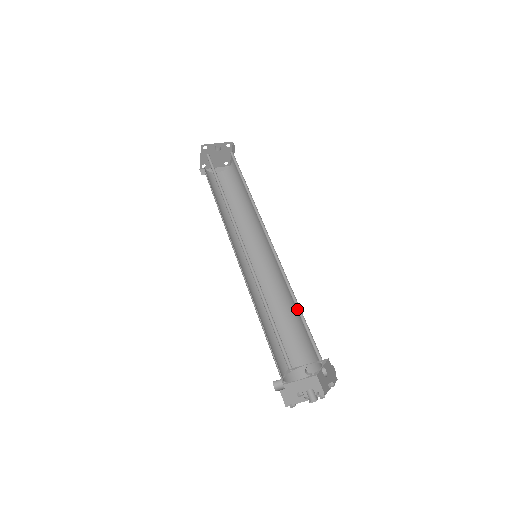
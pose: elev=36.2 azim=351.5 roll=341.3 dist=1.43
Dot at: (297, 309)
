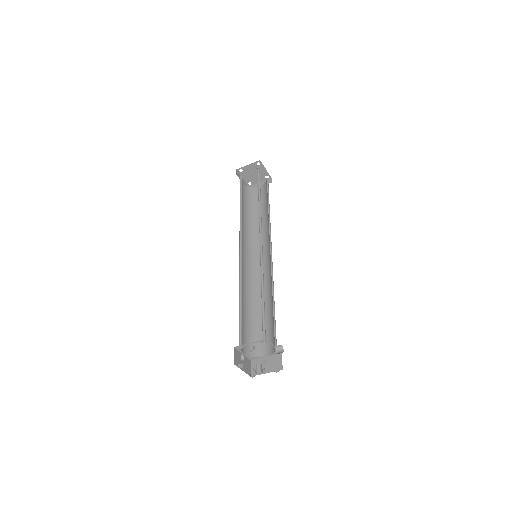
Dot at: (263, 299)
